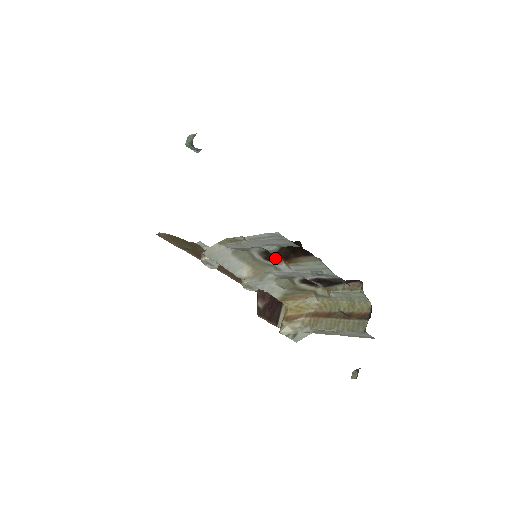
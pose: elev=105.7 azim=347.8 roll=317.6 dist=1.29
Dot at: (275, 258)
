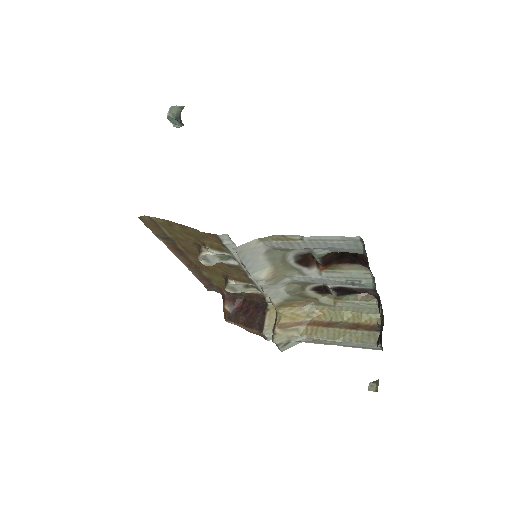
Dot at: (309, 262)
